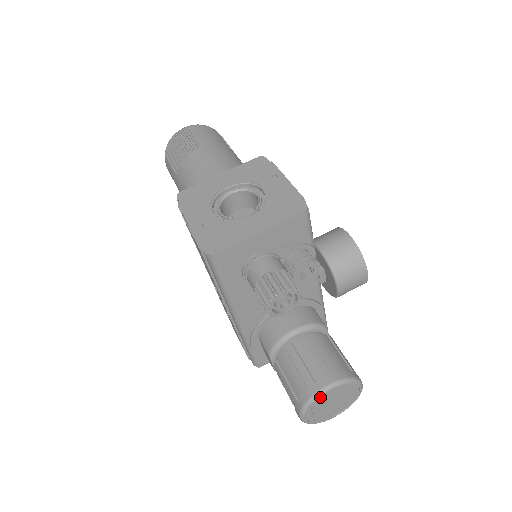
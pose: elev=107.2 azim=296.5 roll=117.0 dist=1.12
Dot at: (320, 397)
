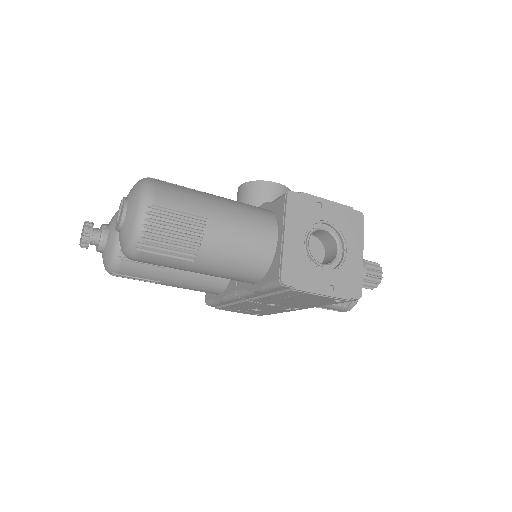
Dot at: occluded
